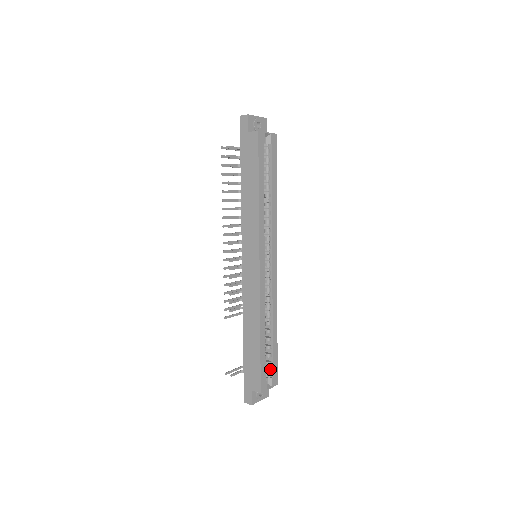
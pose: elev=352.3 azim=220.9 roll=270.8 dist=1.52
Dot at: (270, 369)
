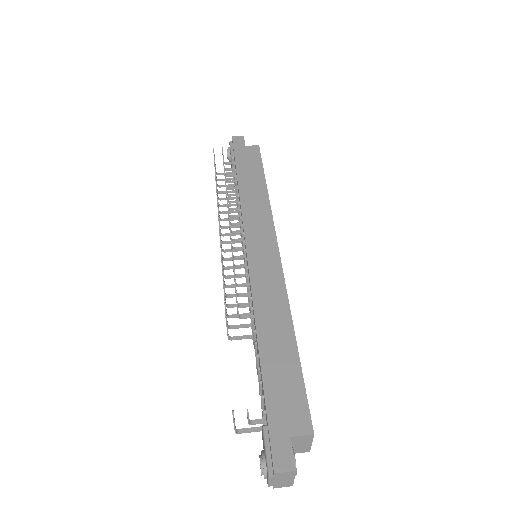
Dot at: occluded
